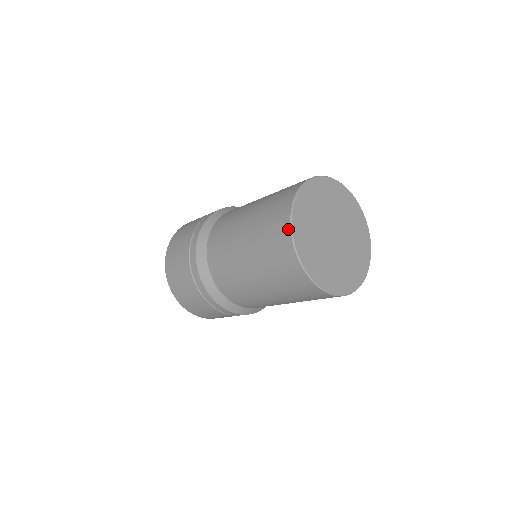
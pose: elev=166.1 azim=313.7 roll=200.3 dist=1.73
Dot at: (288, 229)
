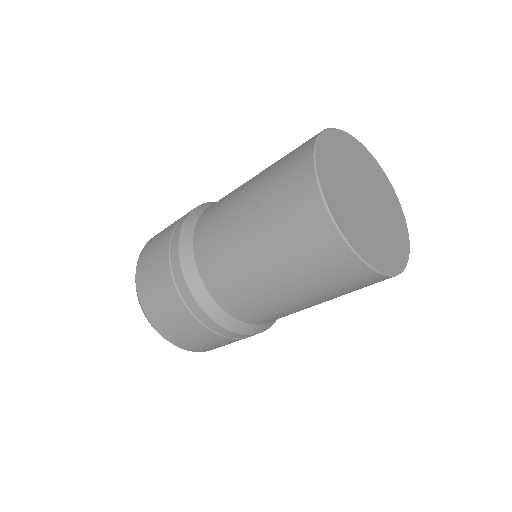
Dot at: (335, 233)
